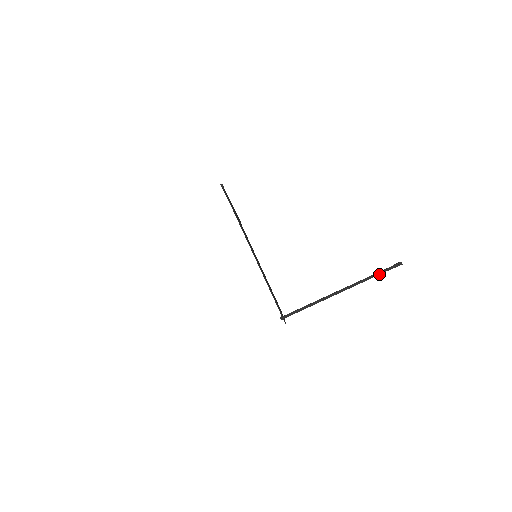
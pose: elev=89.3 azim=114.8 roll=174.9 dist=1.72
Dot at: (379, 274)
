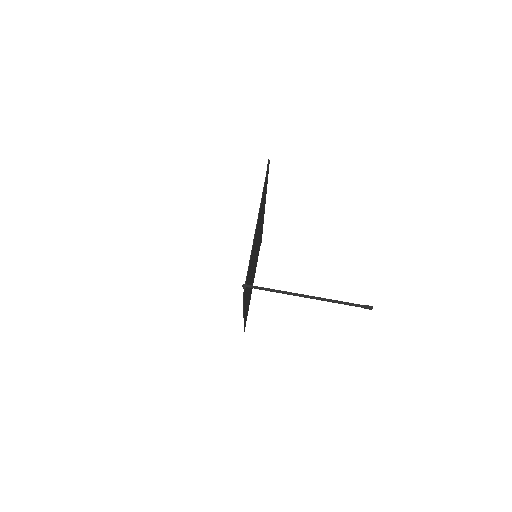
Dot at: (348, 304)
